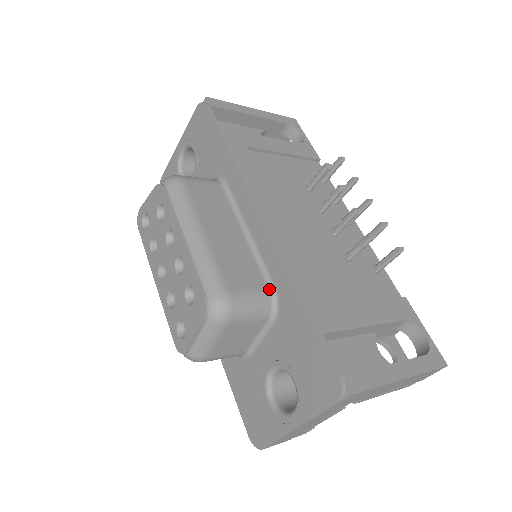
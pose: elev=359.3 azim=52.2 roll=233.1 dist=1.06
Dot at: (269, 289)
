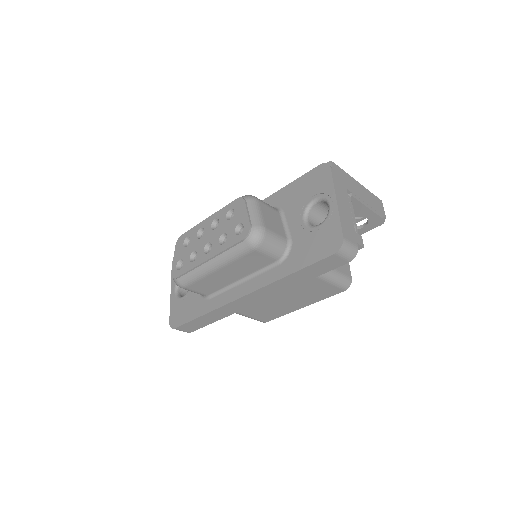
Dot at: occluded
